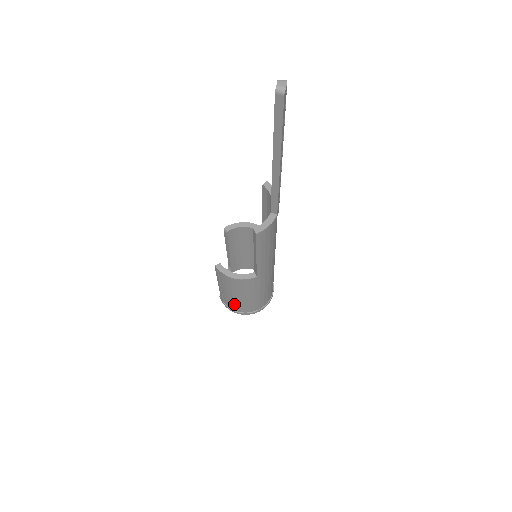
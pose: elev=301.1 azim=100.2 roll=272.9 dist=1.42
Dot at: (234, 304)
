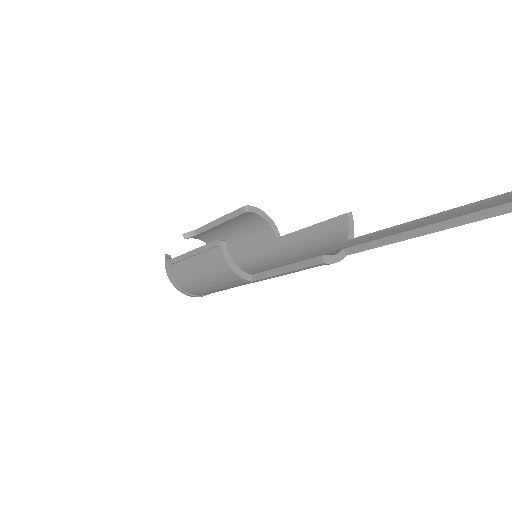
Dot at: (184, 278)
